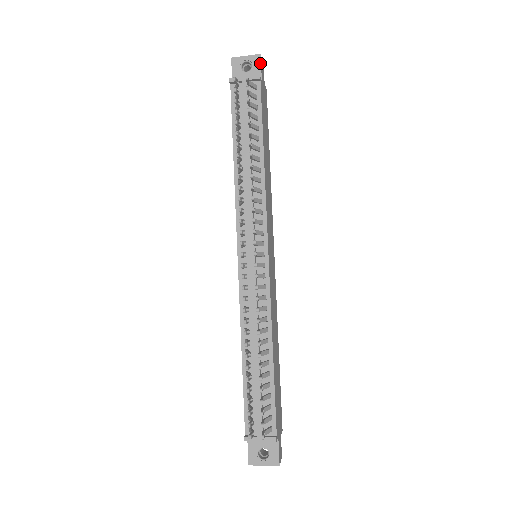
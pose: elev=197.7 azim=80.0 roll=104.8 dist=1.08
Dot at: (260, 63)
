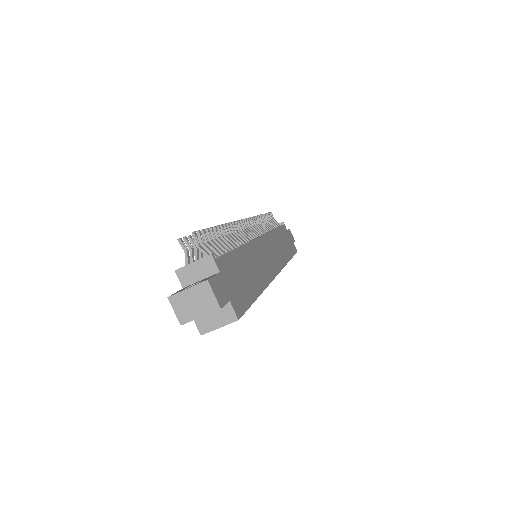
Dot at: (288, 229)
